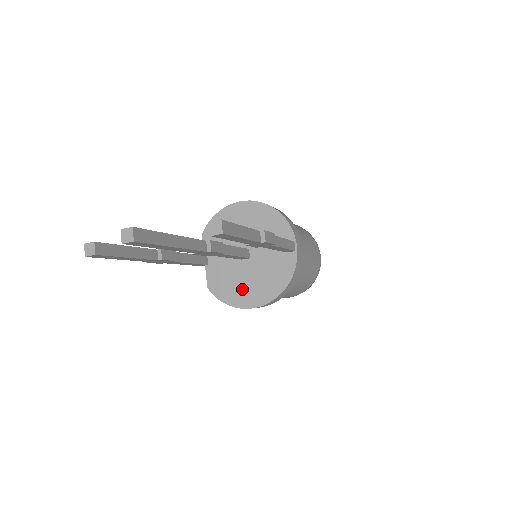
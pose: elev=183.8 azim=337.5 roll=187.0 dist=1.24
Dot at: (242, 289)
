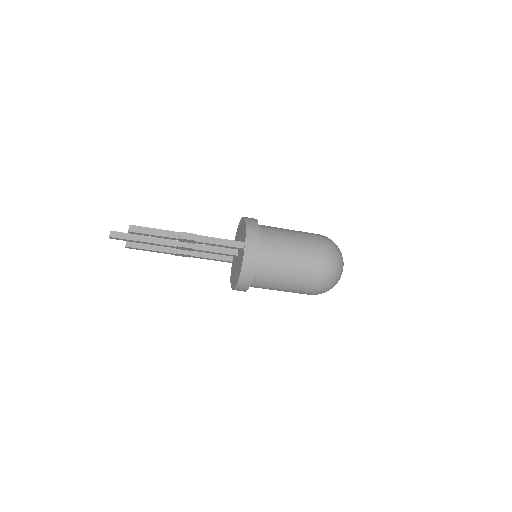
Dot at: (234, 277)
